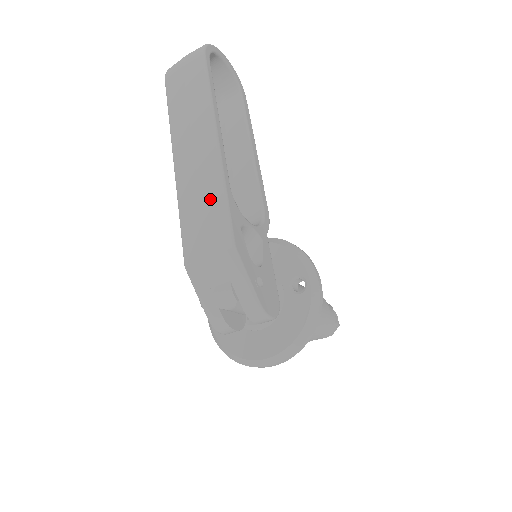
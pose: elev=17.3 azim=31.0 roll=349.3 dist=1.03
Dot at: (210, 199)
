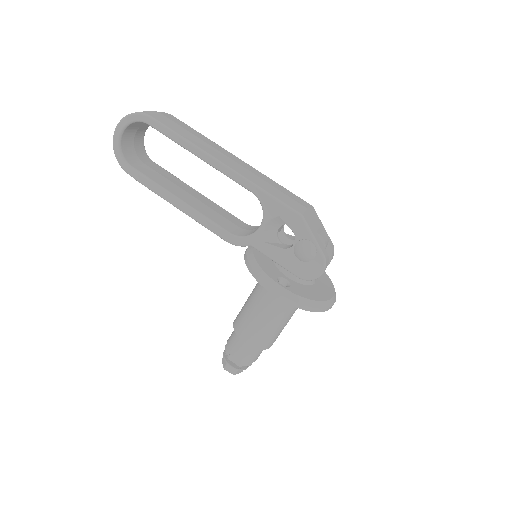
Dot at: (275, 184)
